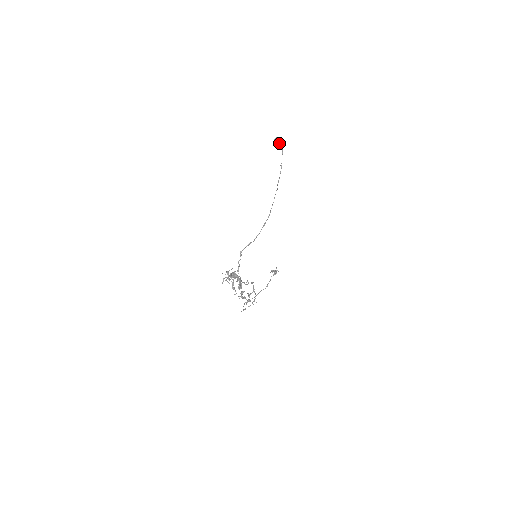
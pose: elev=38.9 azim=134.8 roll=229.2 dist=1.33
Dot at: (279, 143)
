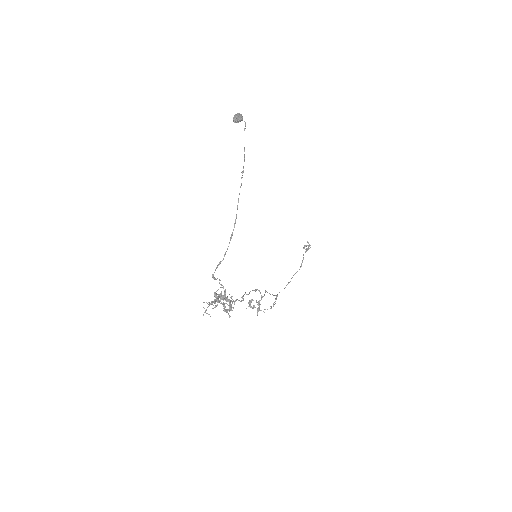
Dot at: (240, 121)
